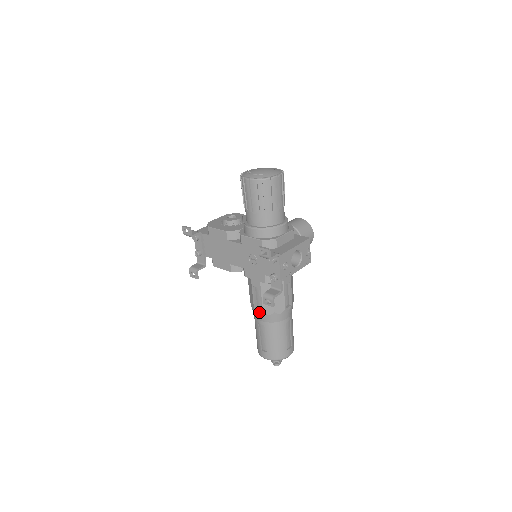
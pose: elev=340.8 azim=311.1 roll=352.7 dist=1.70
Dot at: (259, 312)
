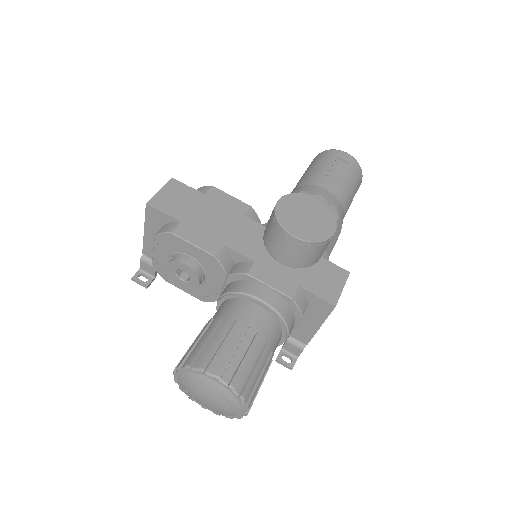
Dot at: occluded
